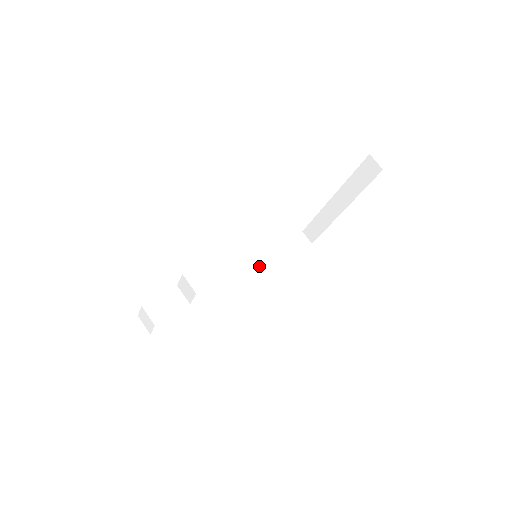
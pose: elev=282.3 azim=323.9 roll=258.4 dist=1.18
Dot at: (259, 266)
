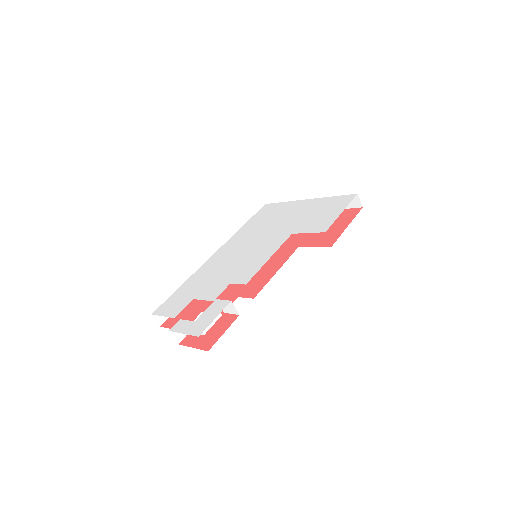
Dot at: occluded
